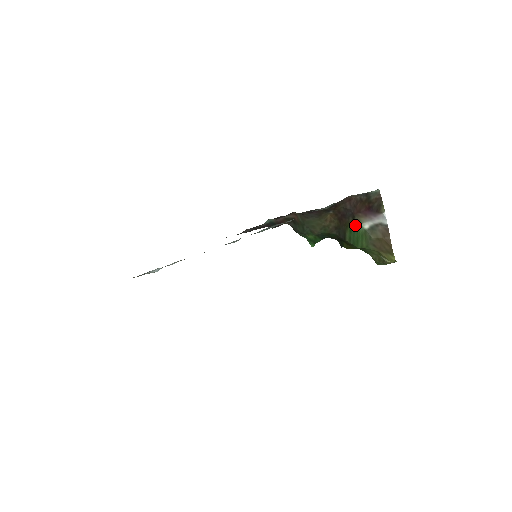
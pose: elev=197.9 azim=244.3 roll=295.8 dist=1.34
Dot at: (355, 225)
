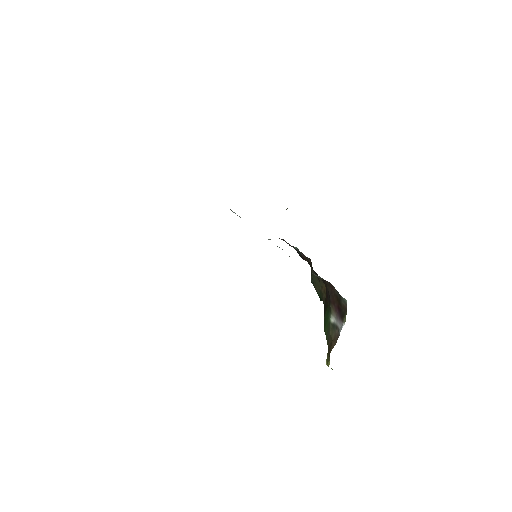
Dot at: (329, 311)
